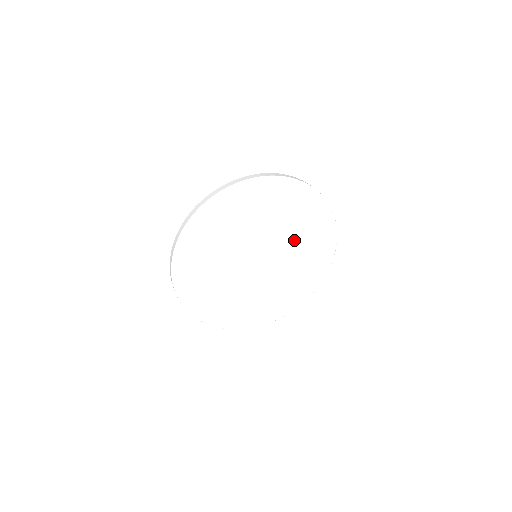
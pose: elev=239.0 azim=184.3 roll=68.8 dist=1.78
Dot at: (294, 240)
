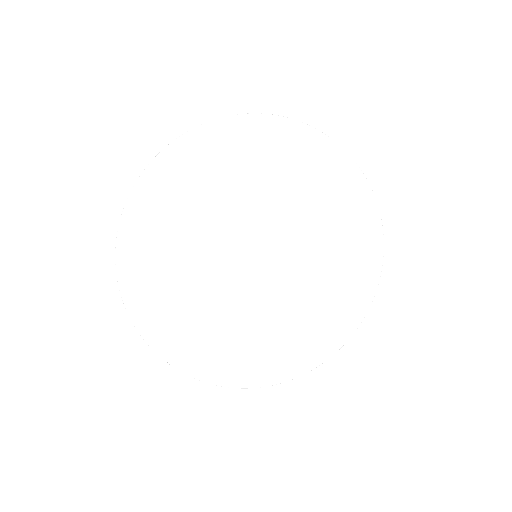
Dot at: (315, 277)
